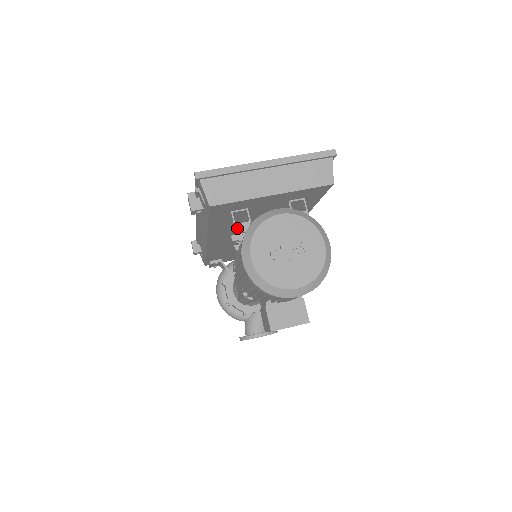
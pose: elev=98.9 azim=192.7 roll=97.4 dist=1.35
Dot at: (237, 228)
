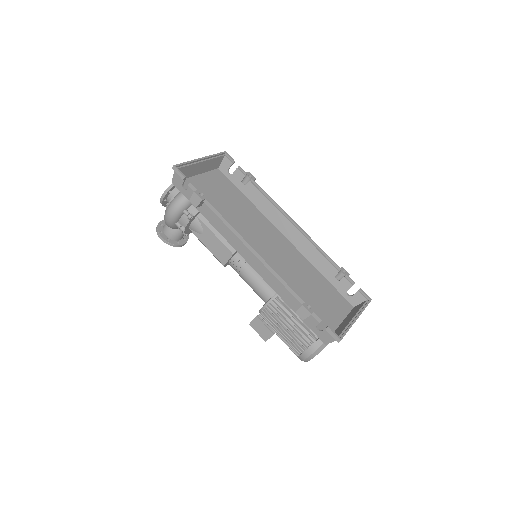
Dot at: occluded
